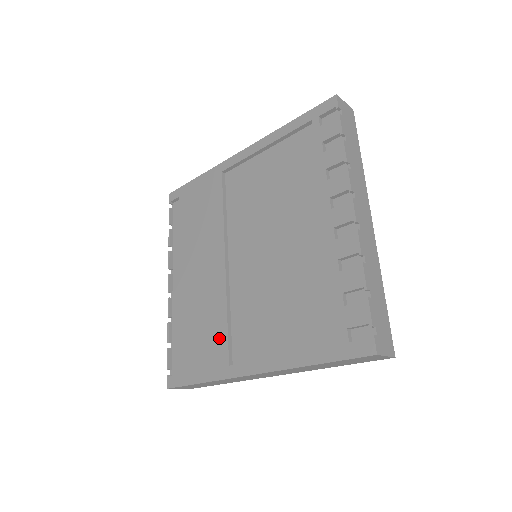
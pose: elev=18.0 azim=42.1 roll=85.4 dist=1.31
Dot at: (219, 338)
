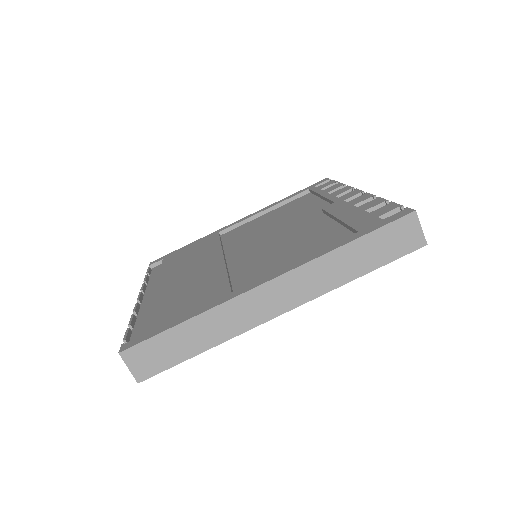
Dot at: (216, 287)
